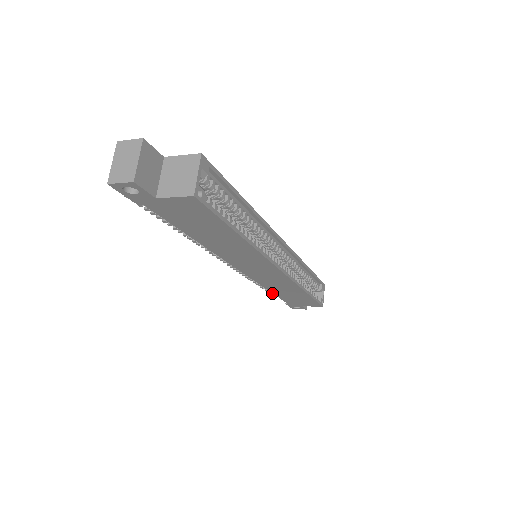
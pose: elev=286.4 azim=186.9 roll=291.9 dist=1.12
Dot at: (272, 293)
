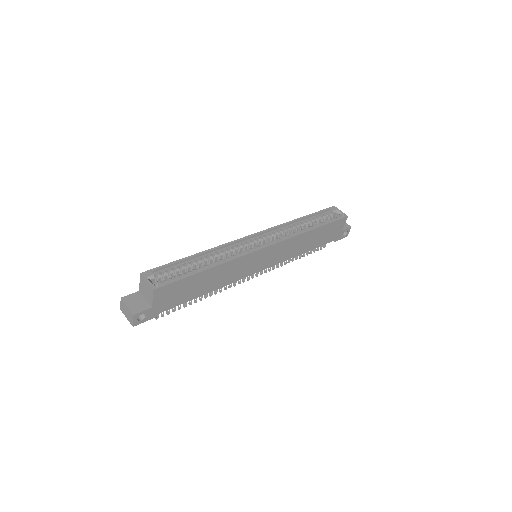
Dot at: occluded
